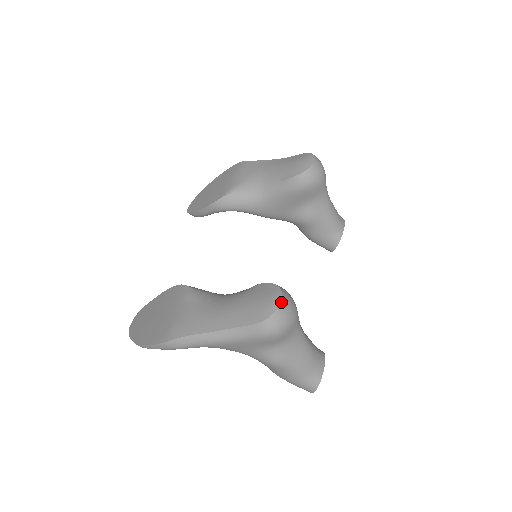
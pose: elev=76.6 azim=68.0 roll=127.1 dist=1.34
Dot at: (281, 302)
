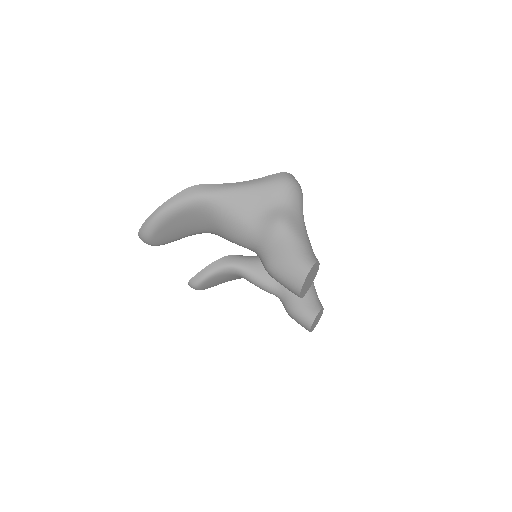
Dot at: occluded
